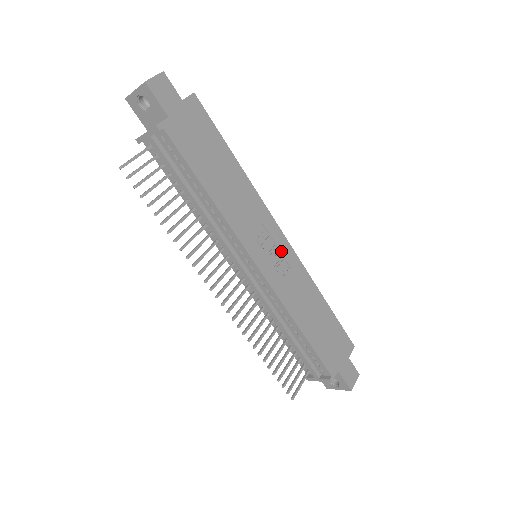
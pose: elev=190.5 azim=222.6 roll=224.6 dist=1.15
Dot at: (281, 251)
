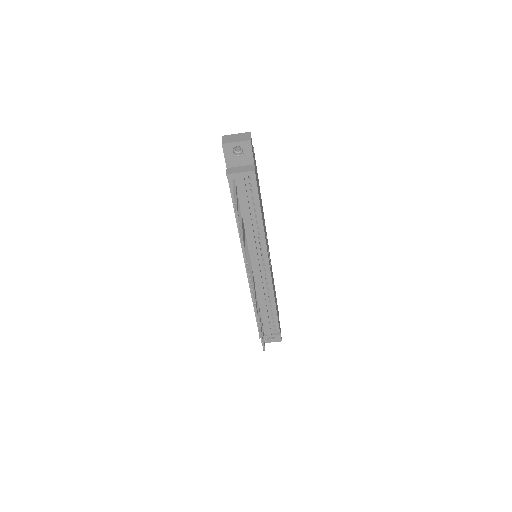
Dot at: occluded
